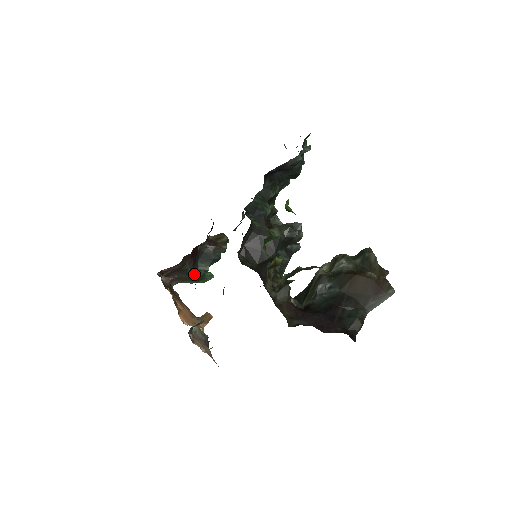
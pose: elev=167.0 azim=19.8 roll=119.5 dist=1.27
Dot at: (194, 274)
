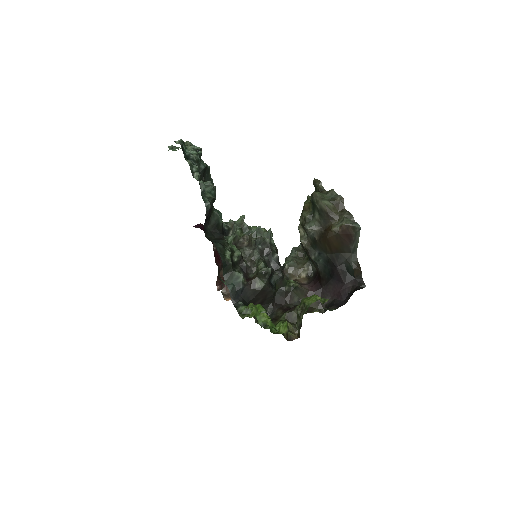
Dot at: occluded
